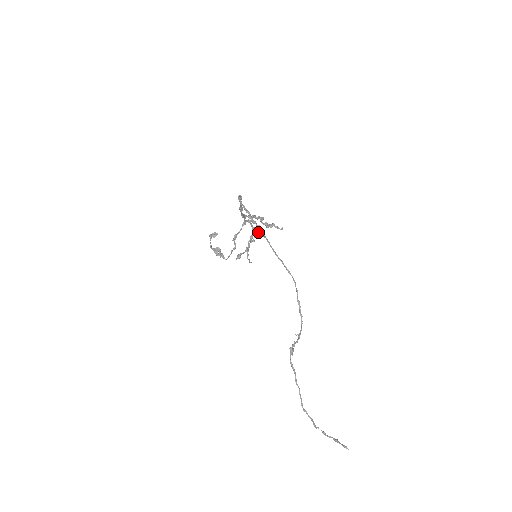
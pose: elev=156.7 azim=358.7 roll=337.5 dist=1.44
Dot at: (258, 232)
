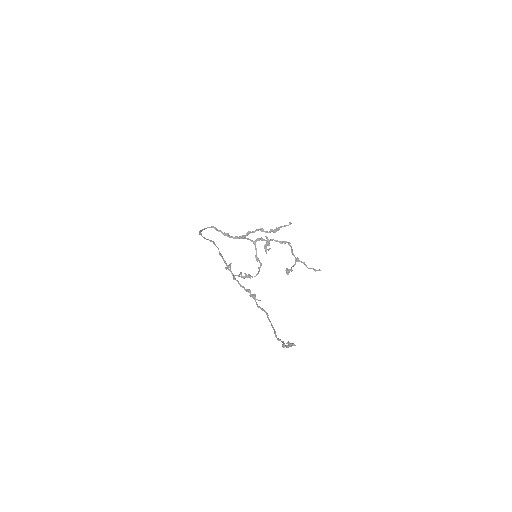
Dot at: (268, 241)
